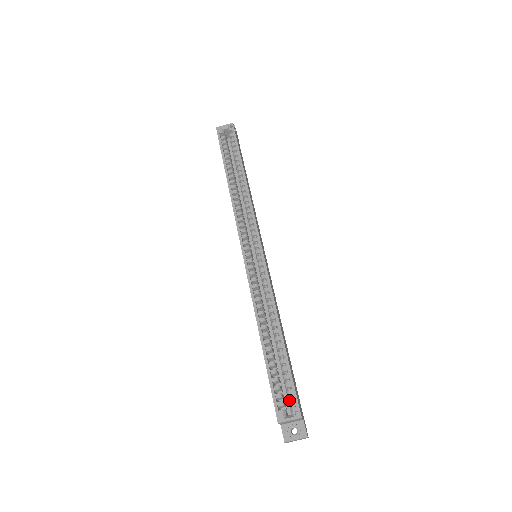
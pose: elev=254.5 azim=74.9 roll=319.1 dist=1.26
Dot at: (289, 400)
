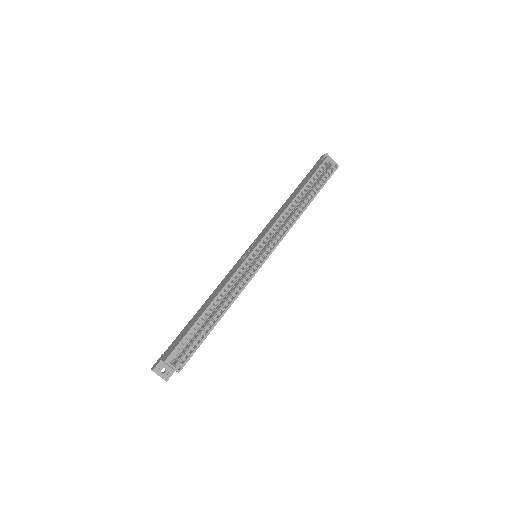
Dot at: occluded
